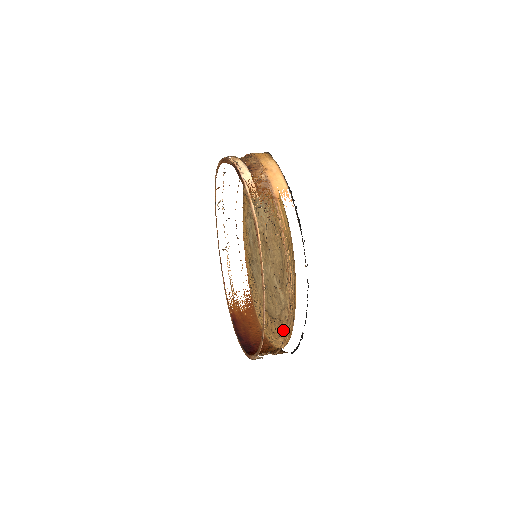
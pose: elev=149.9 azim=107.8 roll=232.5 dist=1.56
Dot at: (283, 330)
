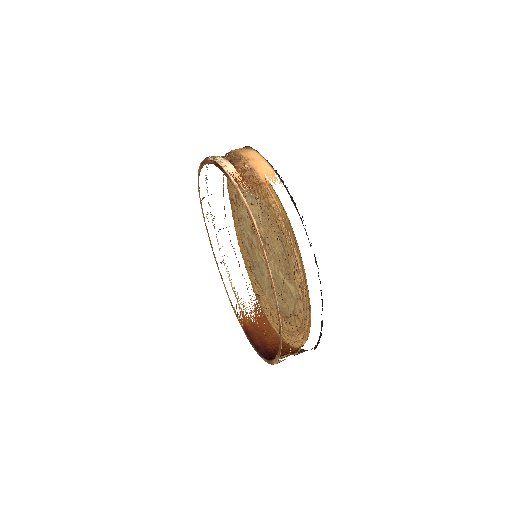
Dot at: (300, 325)
